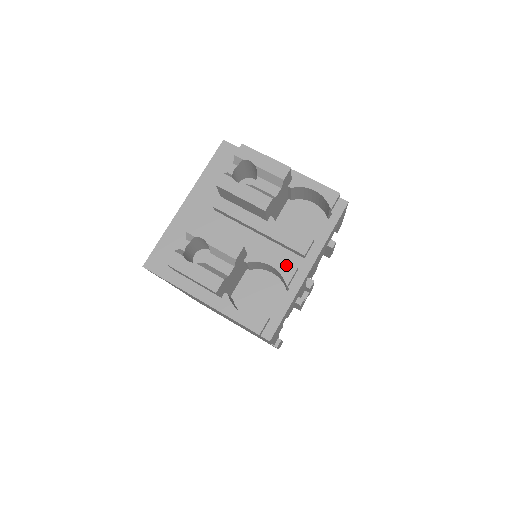
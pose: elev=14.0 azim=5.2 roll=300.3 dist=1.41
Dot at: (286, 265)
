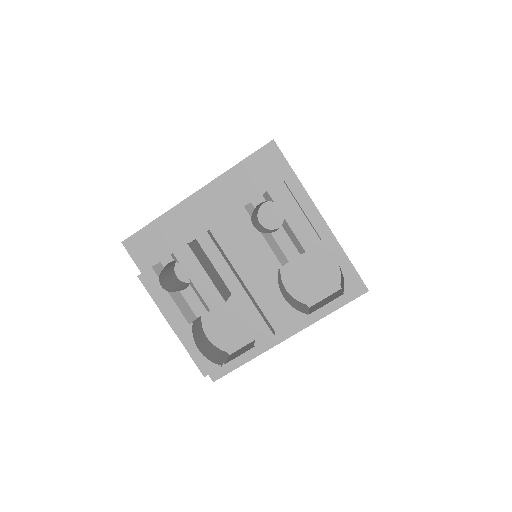
Dot at: (265, 326)
